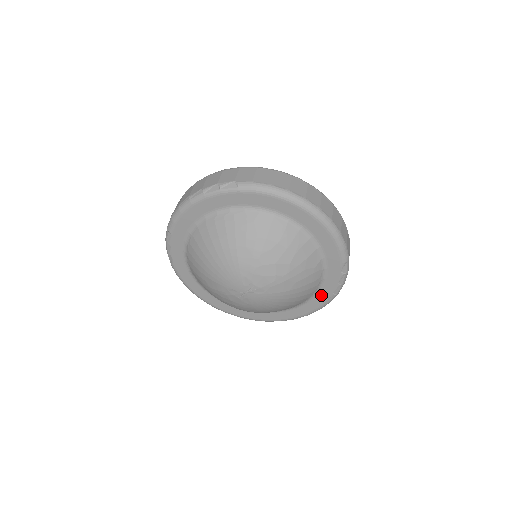
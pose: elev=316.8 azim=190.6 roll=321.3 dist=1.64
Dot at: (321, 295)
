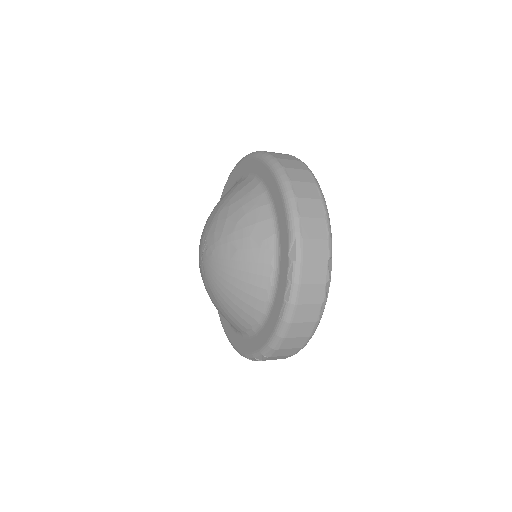
Dot at: (277, 302)
